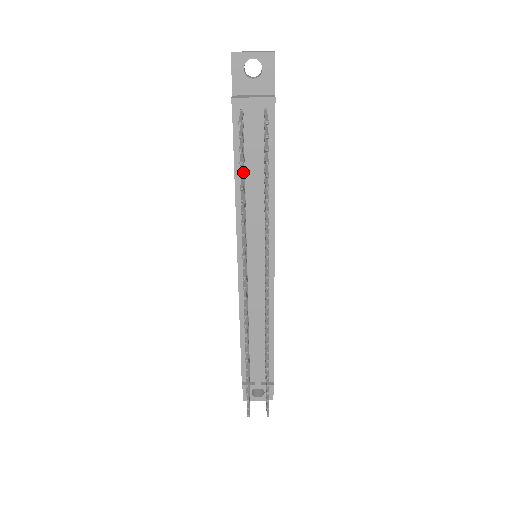
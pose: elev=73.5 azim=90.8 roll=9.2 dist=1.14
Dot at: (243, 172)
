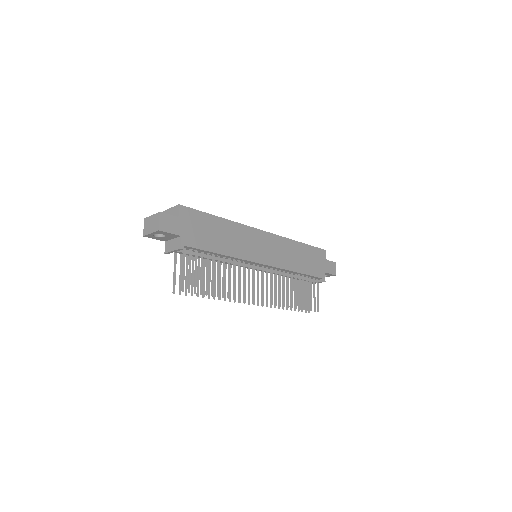
Dot at: (198, 287)
